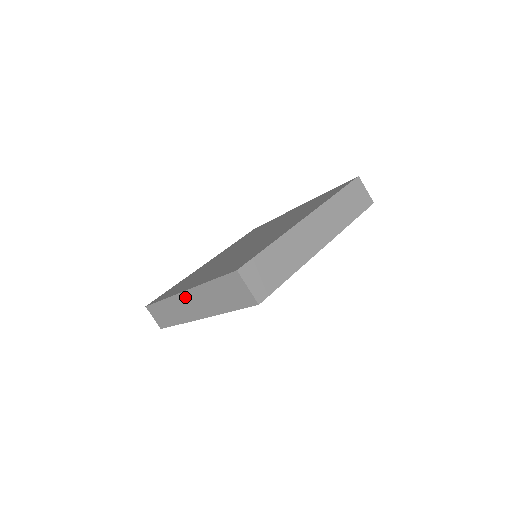
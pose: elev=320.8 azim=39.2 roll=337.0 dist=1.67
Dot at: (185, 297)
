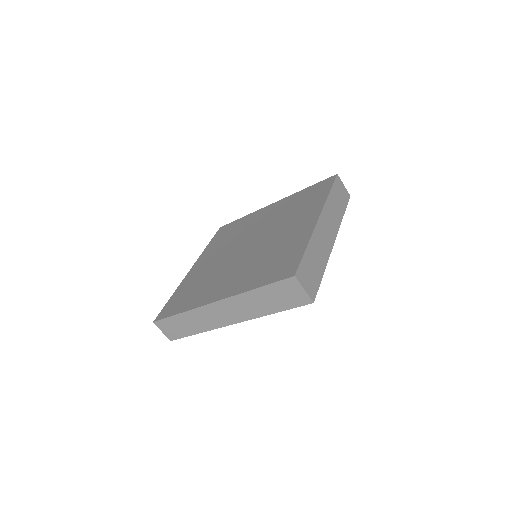
Dot at: (216, 307)
